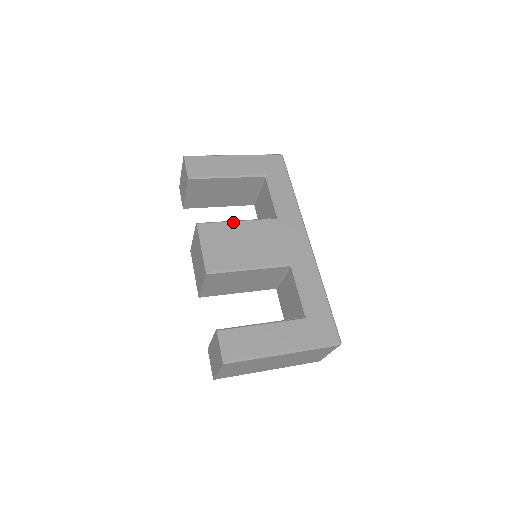
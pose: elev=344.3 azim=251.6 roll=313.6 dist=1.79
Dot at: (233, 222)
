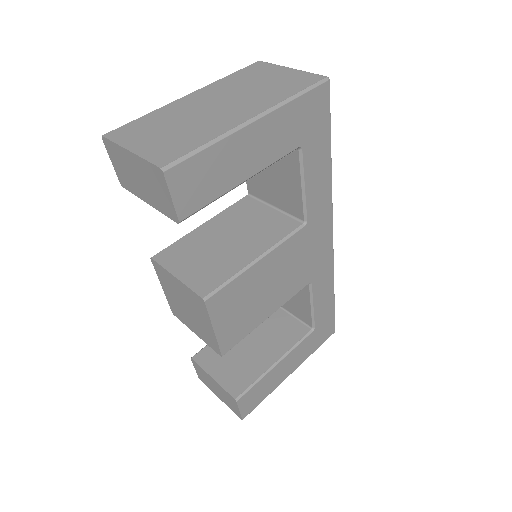
Dot at: (252, 267)
